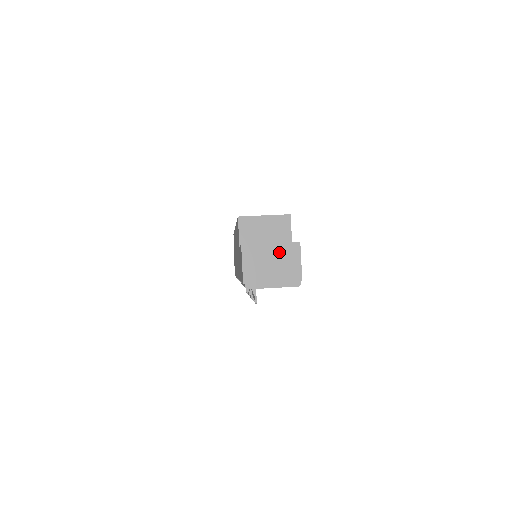
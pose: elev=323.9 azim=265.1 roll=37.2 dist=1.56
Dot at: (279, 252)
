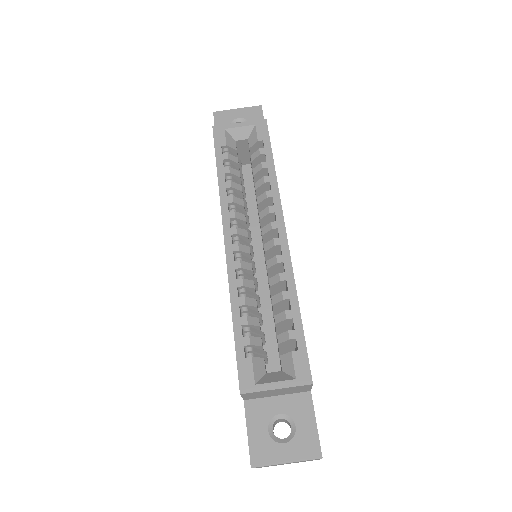
Dot at: occluded
